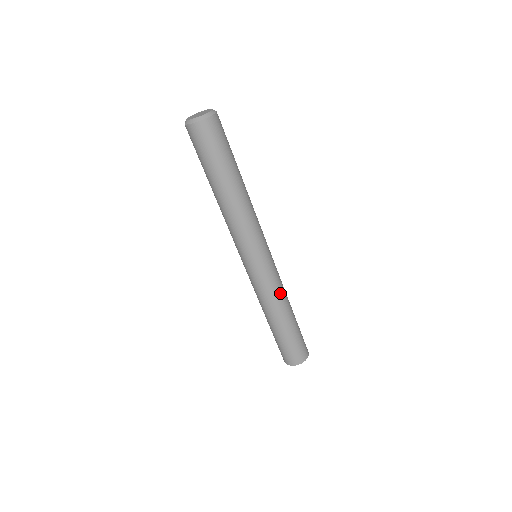
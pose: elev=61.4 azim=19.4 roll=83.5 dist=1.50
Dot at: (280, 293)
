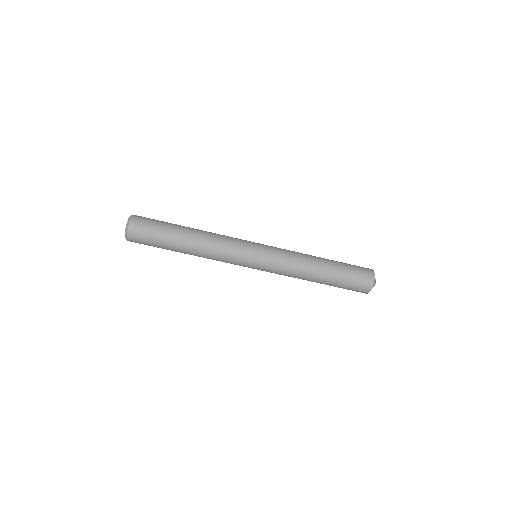
Dot at: (296, 253)
